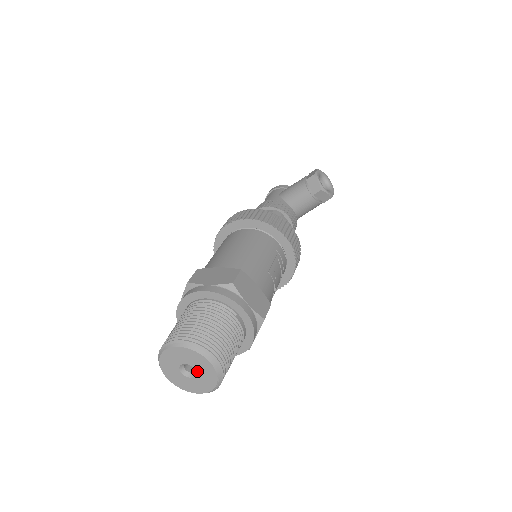
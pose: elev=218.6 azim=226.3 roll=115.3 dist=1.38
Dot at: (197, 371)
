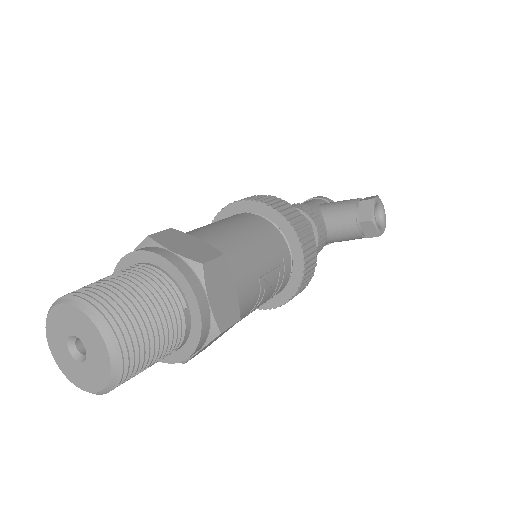
Dot at: (88, 355)
